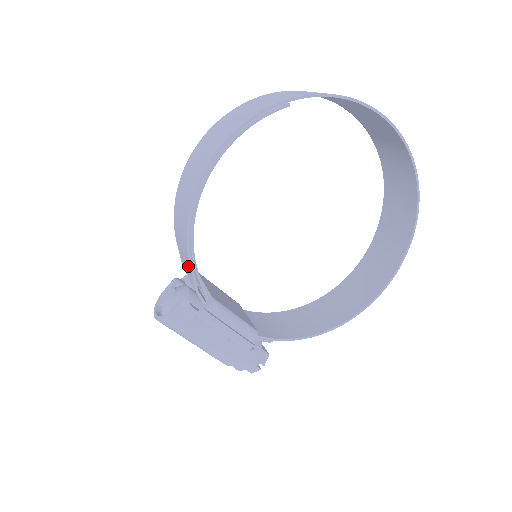
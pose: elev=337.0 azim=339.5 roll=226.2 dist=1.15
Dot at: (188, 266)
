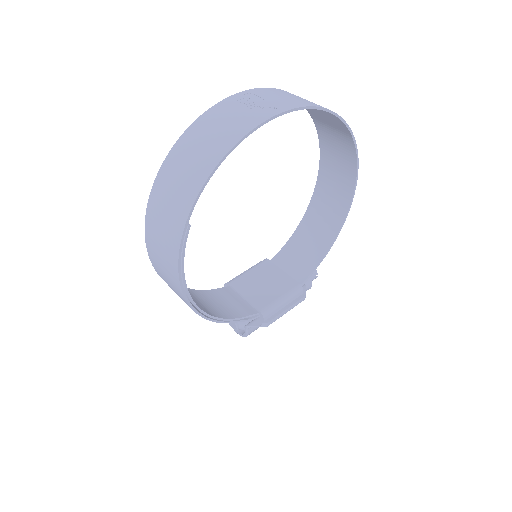
Dot at: occluded
